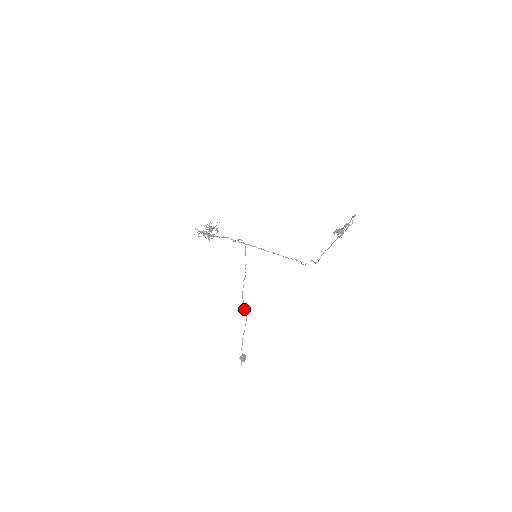
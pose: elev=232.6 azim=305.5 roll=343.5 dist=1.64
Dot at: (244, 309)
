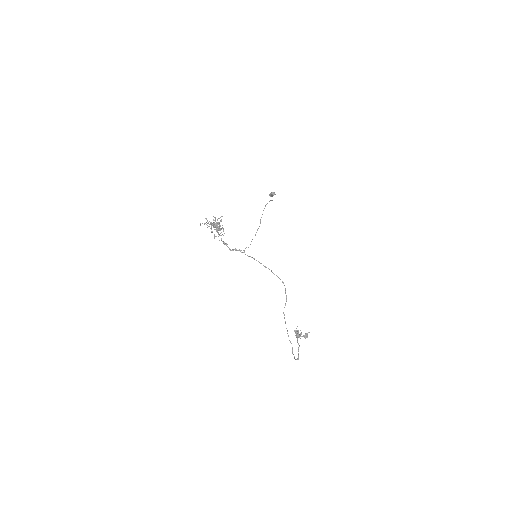
Dot at: (270, 200)
